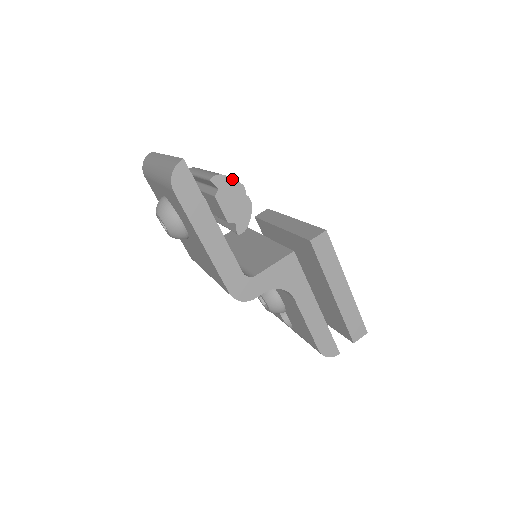
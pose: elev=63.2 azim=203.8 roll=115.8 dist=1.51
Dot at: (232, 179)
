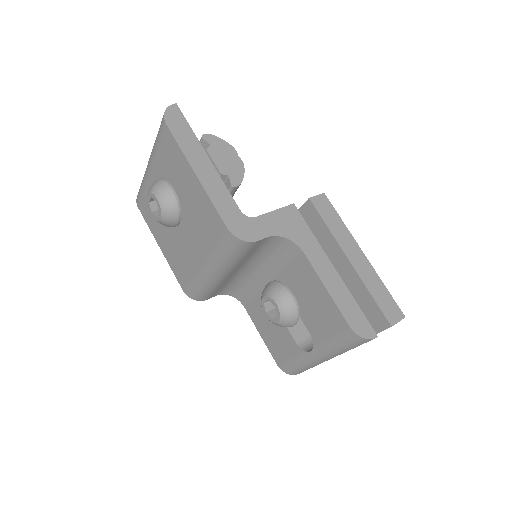
Dot at: (223, 141)
